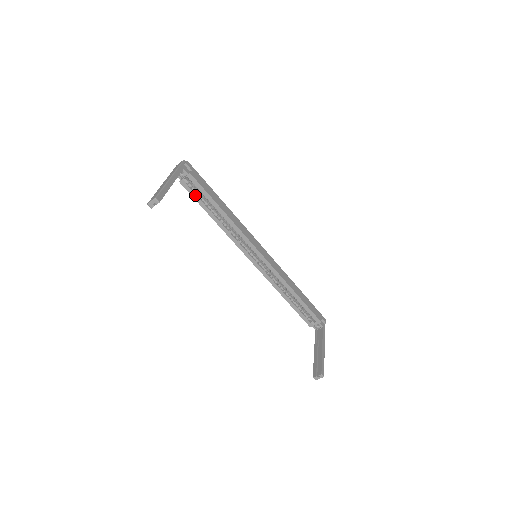
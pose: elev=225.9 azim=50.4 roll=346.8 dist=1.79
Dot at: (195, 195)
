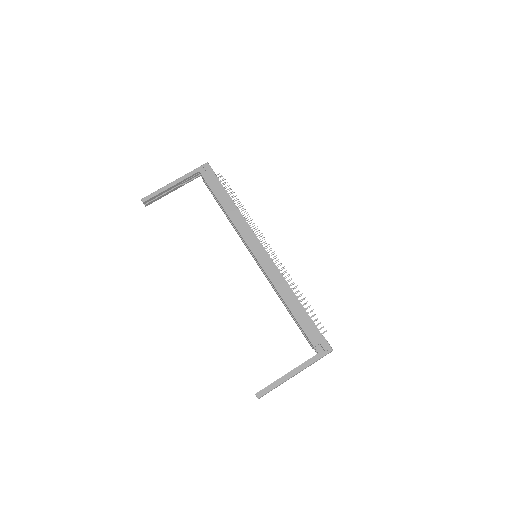
Dot at: (212, 193)
